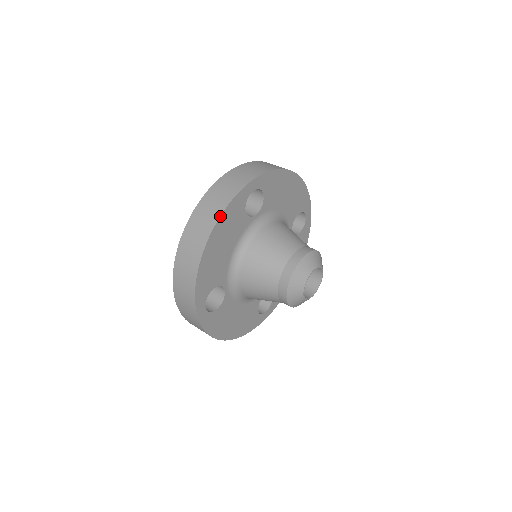
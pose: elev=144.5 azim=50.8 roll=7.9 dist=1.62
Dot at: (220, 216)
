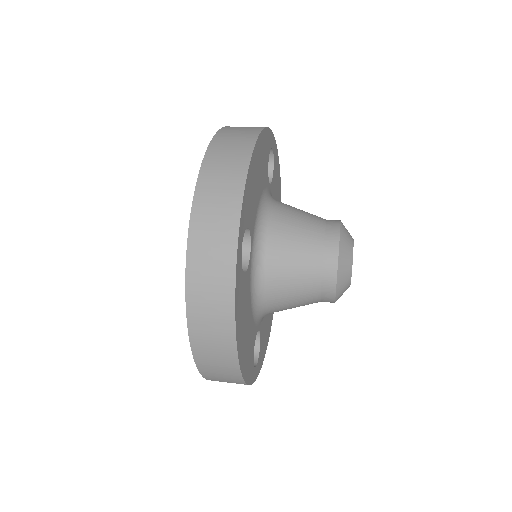
Dot at: (235, 327)
